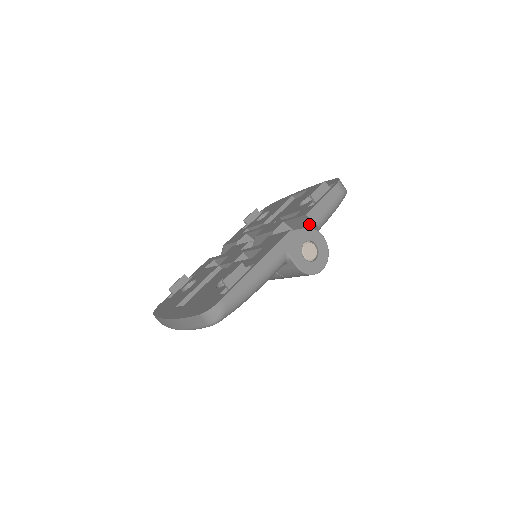
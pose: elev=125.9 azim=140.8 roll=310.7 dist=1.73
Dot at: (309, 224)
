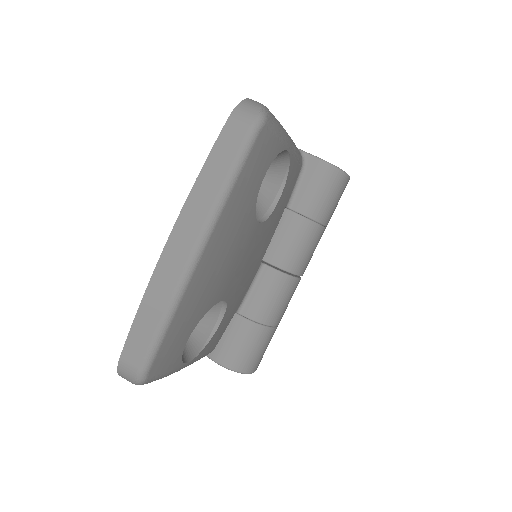
Dot at: occluded
